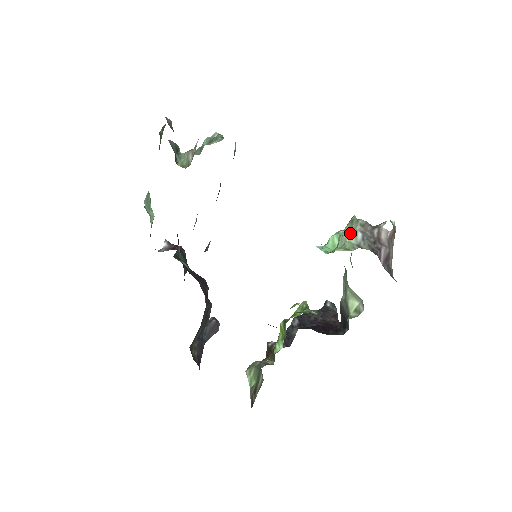
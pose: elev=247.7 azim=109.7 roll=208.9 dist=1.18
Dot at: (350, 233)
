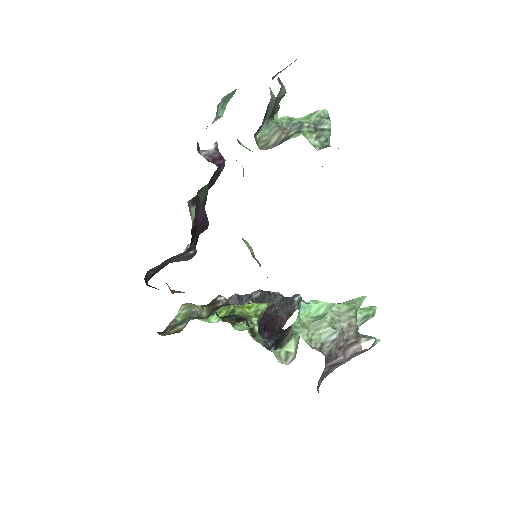
Dot at: (329, 328)
